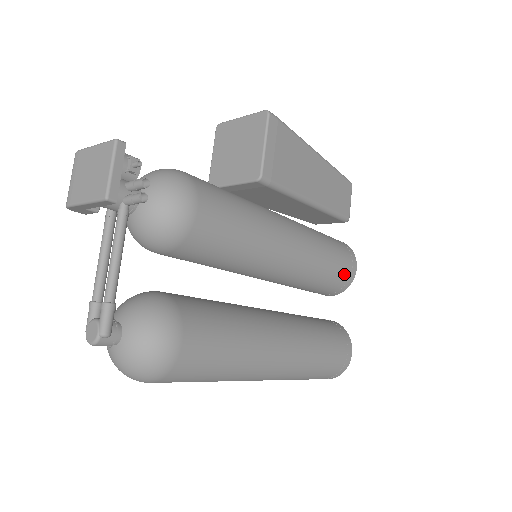
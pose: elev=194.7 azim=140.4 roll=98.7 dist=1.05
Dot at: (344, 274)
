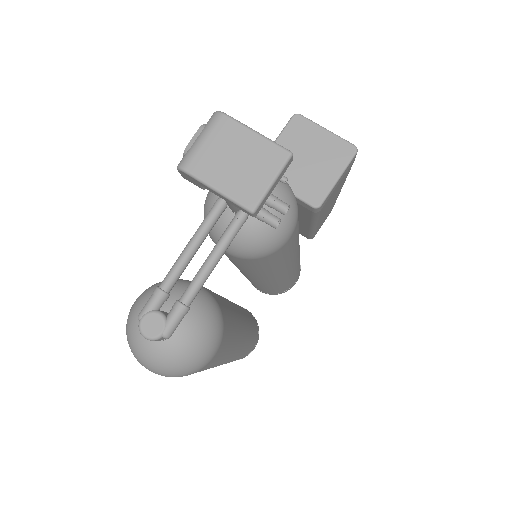
Dot at: (289, 287)
